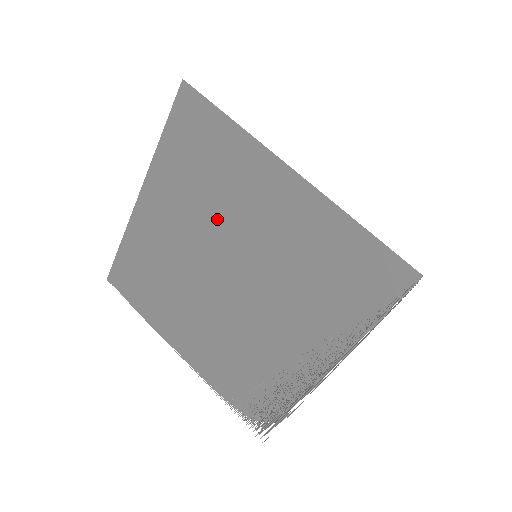
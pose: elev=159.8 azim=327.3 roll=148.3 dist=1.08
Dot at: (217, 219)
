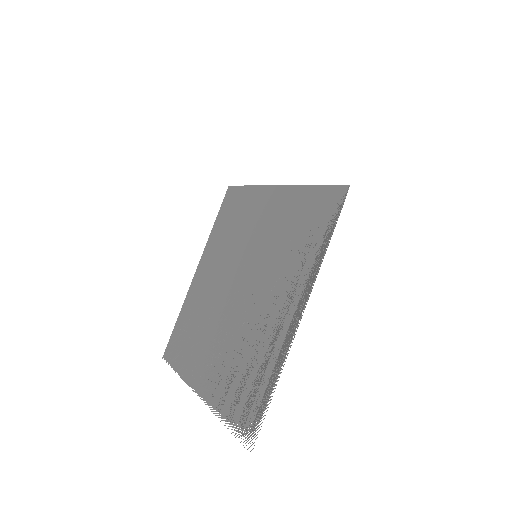
Dot at: (236, 250)
